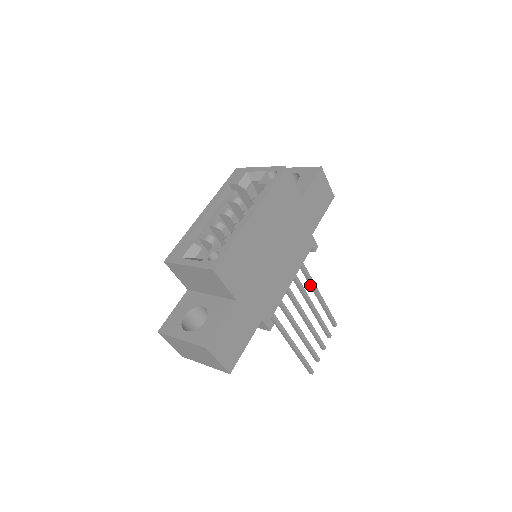
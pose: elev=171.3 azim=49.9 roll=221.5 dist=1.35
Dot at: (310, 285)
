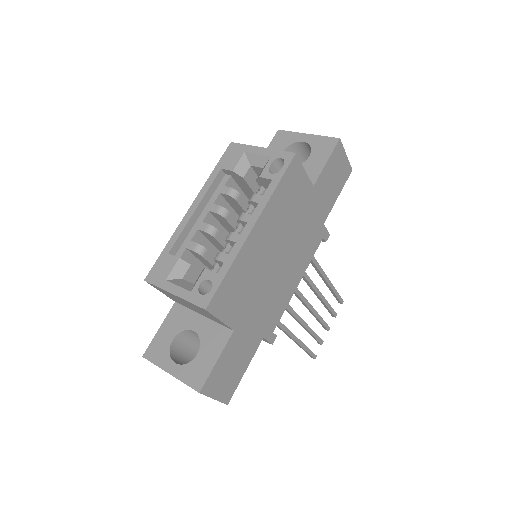
Dot at: (317, 271)
